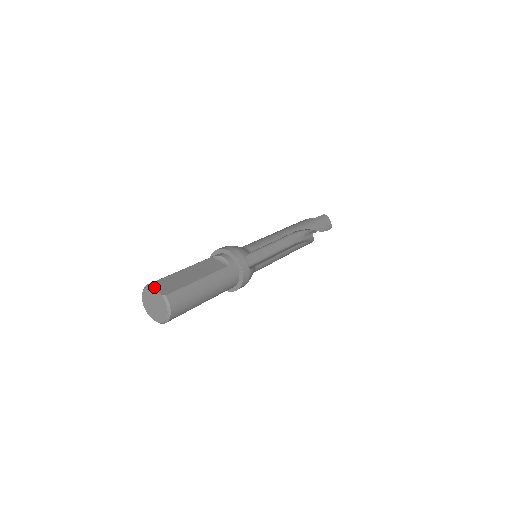
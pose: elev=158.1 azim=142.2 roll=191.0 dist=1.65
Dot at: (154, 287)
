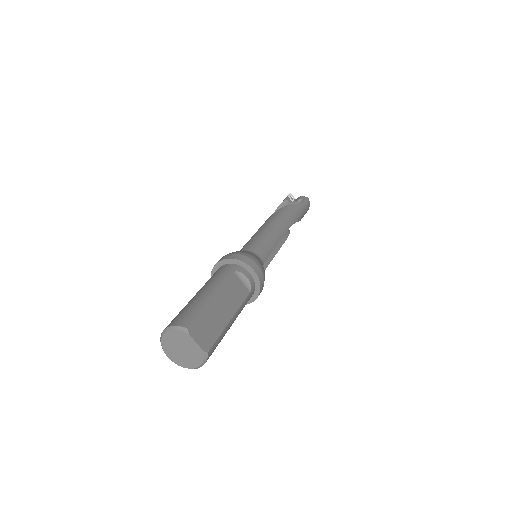
Dot at: (194, 335)
